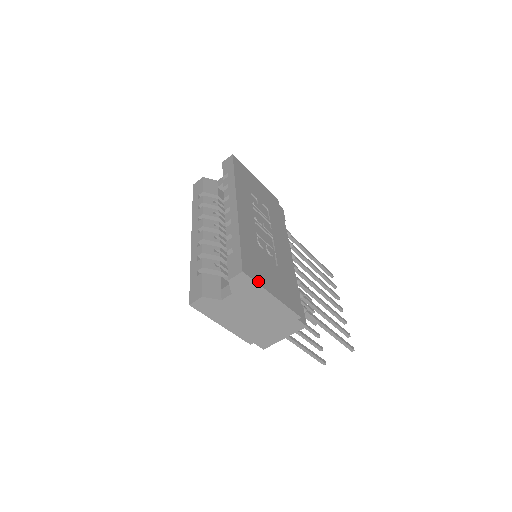
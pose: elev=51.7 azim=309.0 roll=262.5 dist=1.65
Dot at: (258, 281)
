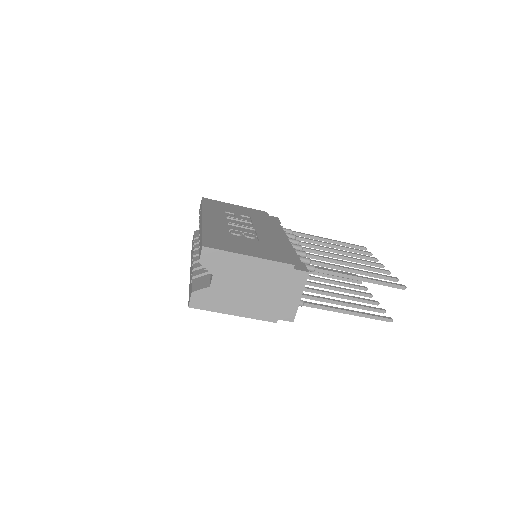
Dot at: (226, 250)
